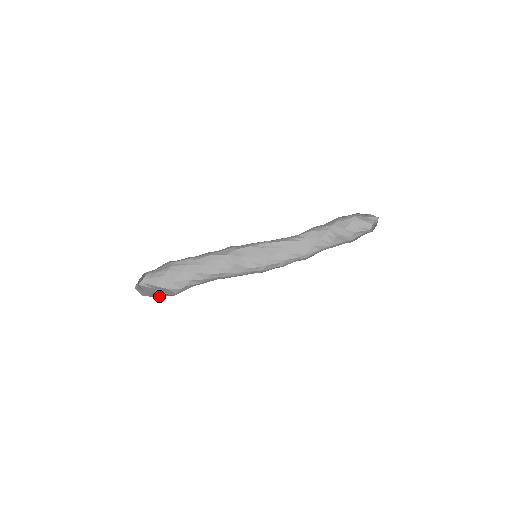
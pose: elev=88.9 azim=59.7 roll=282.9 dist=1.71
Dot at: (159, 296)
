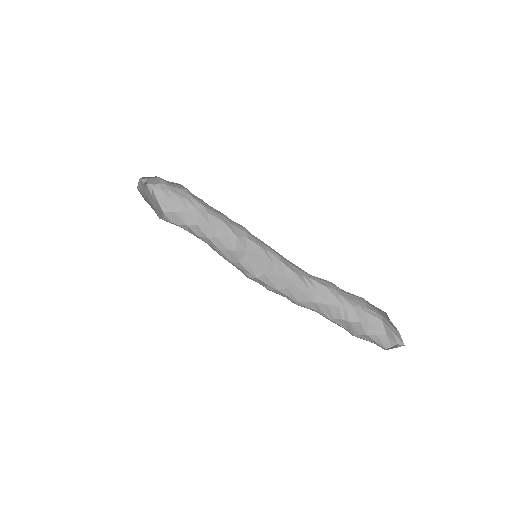
Dot at: (148, 202)
